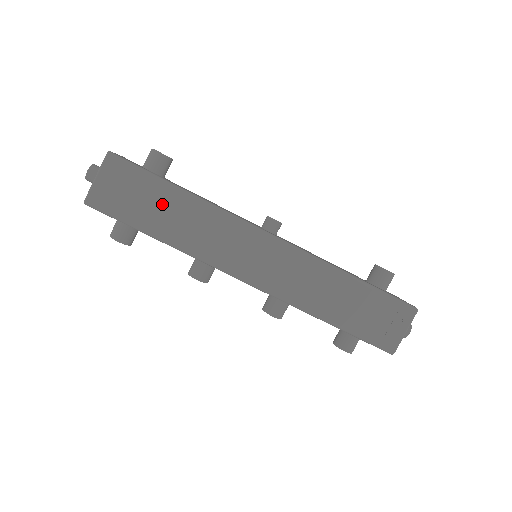
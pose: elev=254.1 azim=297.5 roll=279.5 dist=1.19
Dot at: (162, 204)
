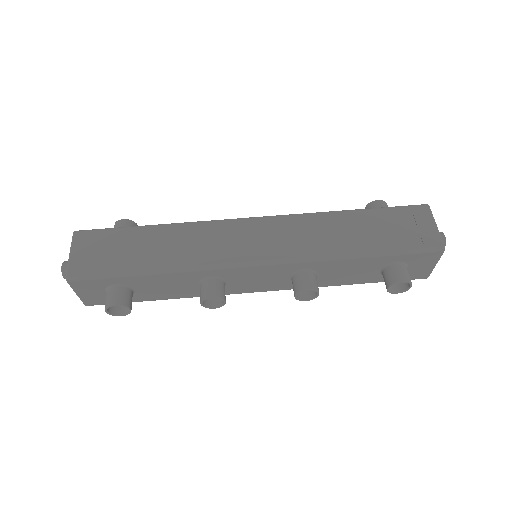
Dot at: (141, 243)
